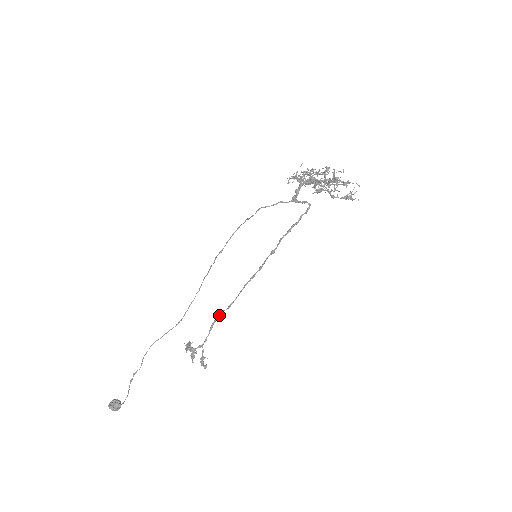
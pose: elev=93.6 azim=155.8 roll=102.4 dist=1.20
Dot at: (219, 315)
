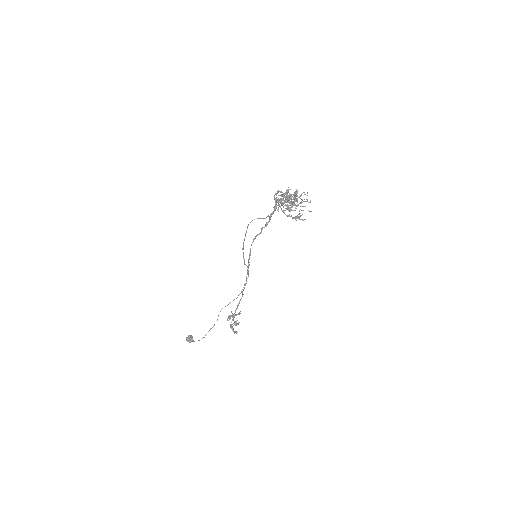
Dot at: (242, 296)
